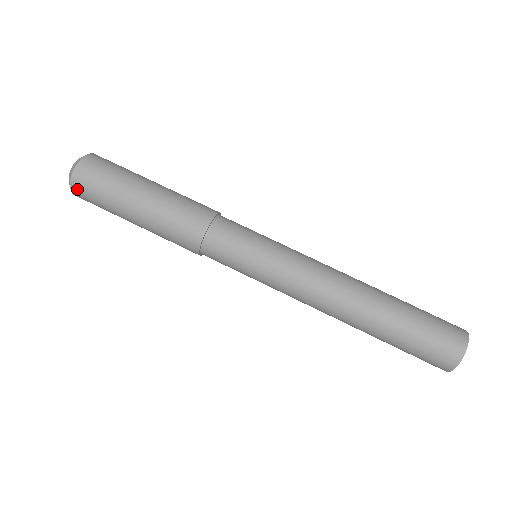
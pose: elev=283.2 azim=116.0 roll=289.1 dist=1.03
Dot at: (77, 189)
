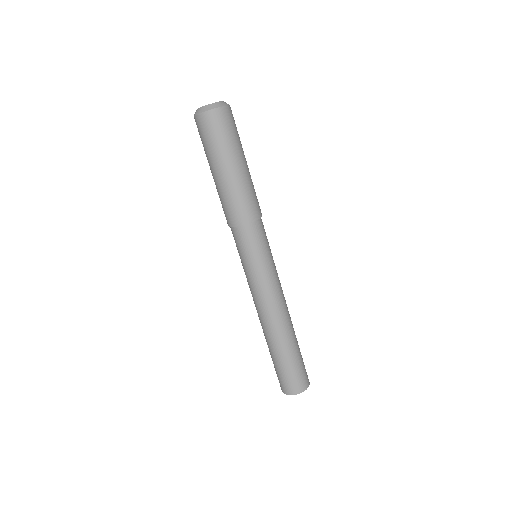
Dot at: (198, 121)
